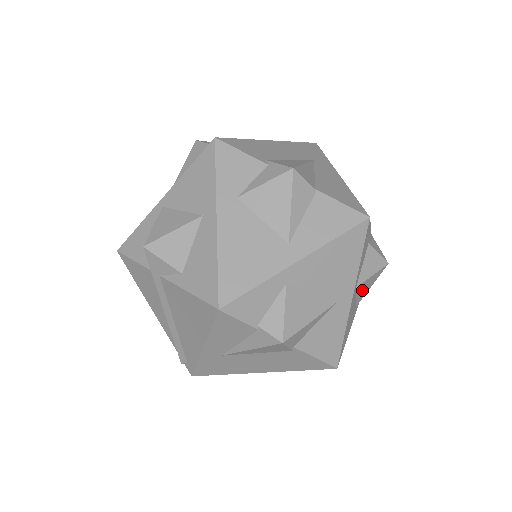
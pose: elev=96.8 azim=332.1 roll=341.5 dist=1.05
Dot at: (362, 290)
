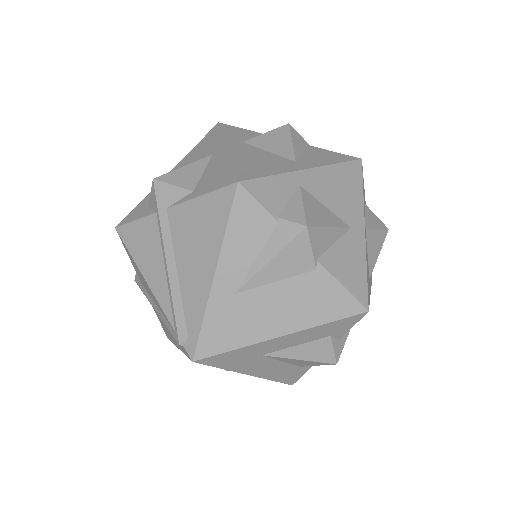
Dot at: (371, 247)
